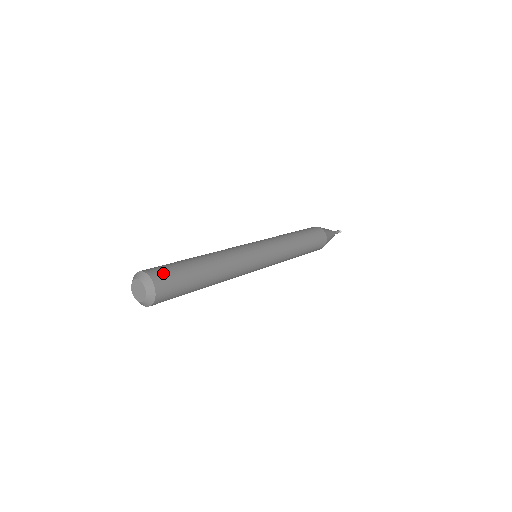
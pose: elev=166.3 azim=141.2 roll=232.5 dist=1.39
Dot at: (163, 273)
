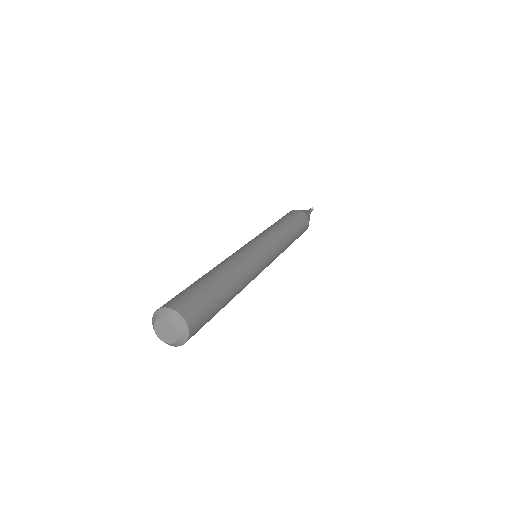
Dot at: (198, 318)
